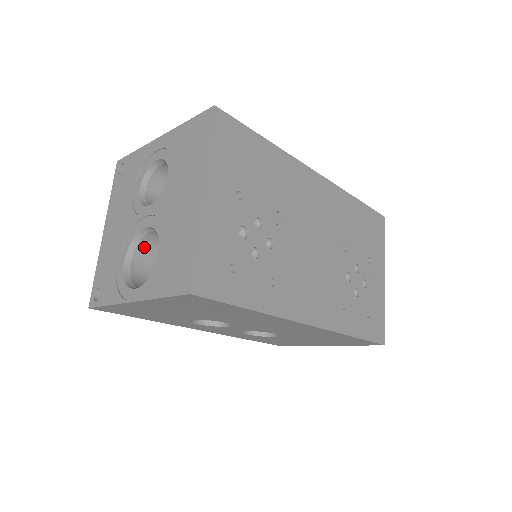
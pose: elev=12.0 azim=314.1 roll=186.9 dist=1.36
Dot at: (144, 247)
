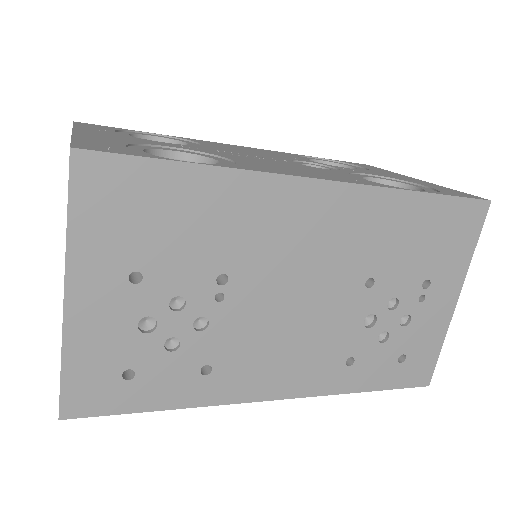
Dot at: occluded
